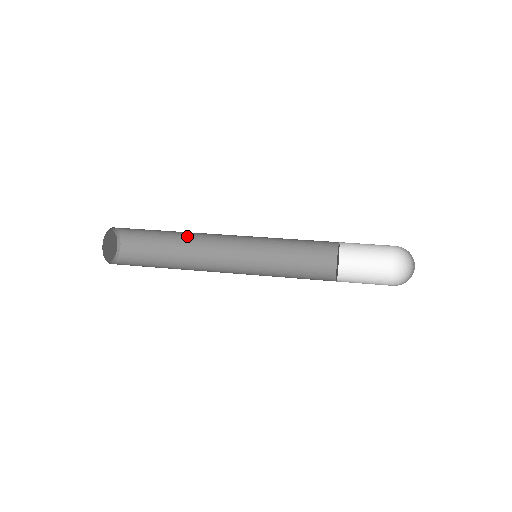
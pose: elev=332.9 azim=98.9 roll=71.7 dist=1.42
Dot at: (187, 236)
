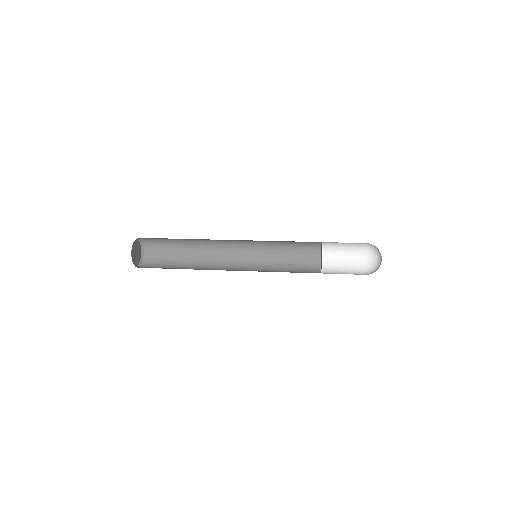
Dot at: (197, 239)
